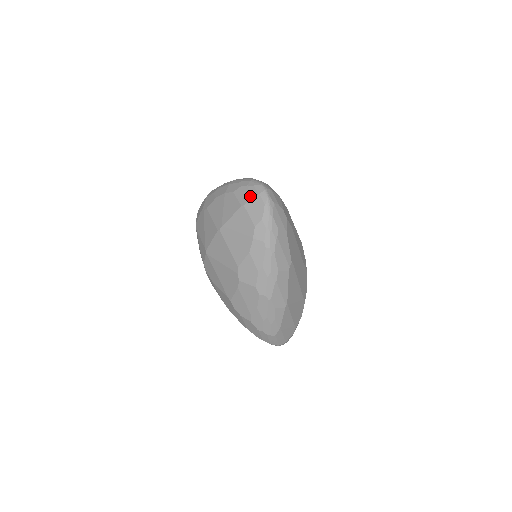
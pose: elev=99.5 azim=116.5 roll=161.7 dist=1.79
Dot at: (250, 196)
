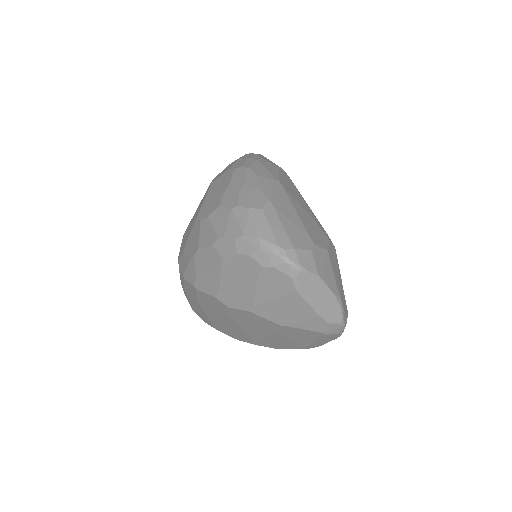
Dot at: occluded
